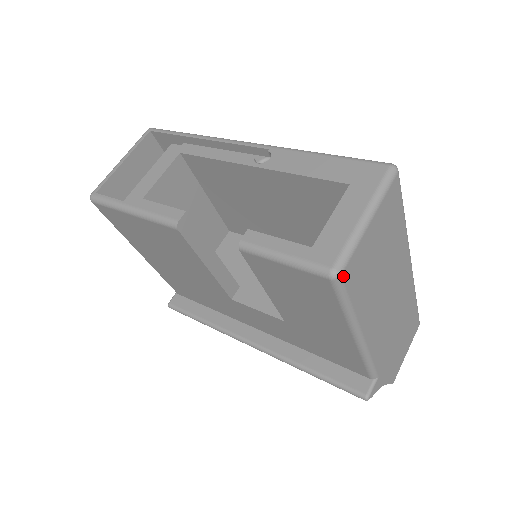
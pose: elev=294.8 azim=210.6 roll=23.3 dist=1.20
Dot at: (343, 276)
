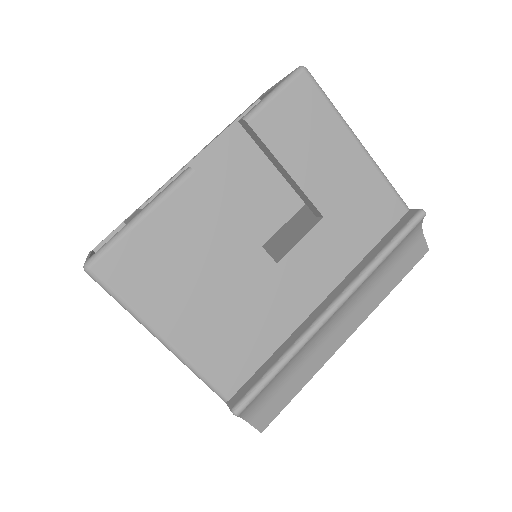
Dot at: (307, 72)
